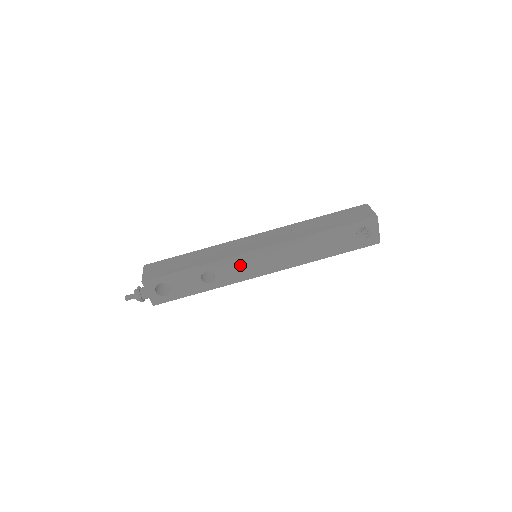
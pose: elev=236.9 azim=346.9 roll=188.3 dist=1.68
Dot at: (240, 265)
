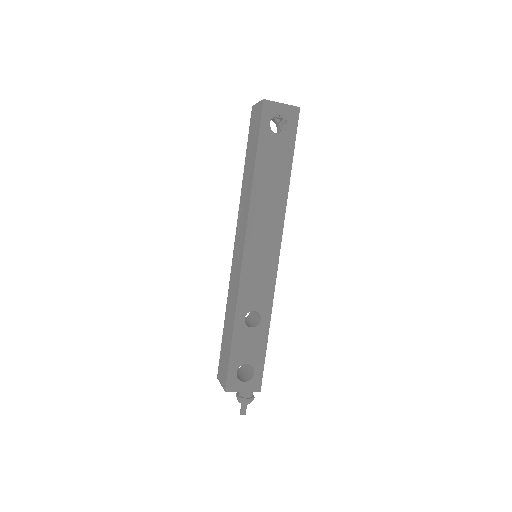
Dot at: (254, 279)
